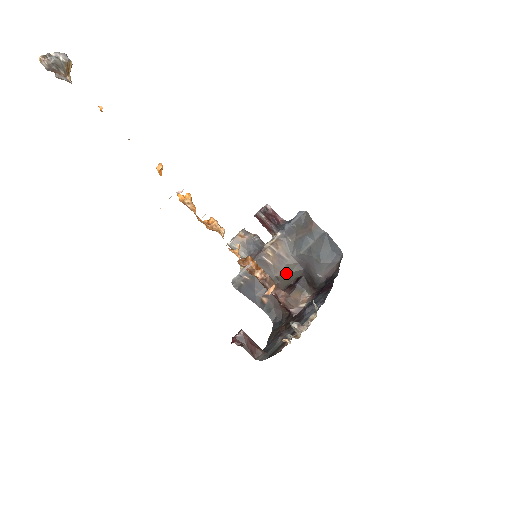
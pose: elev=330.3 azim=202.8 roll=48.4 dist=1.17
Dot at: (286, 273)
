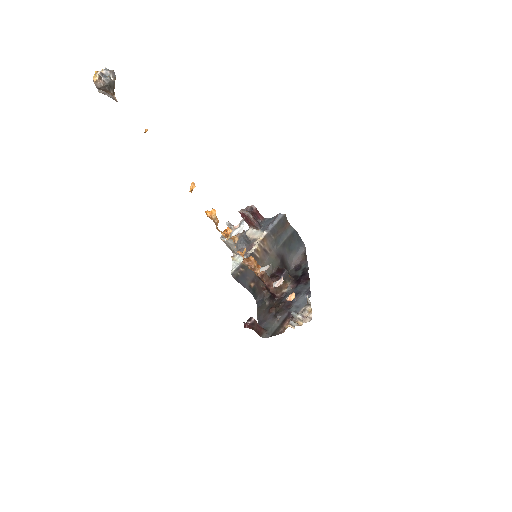
Dot at: (268, 263)
